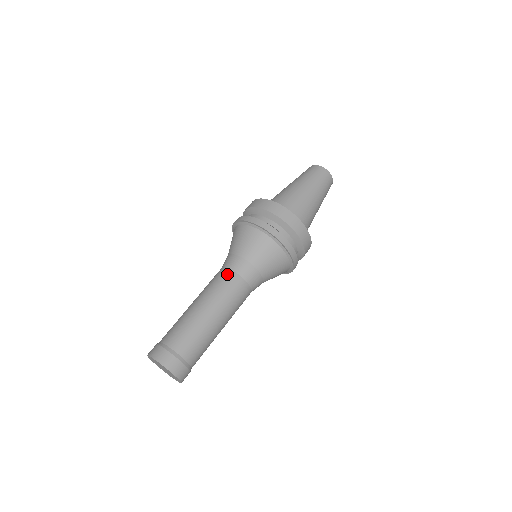
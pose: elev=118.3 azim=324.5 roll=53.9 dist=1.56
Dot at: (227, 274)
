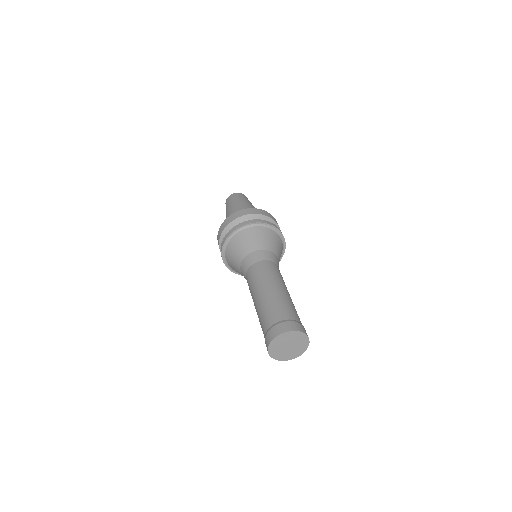
Dot at: (253, 268)
